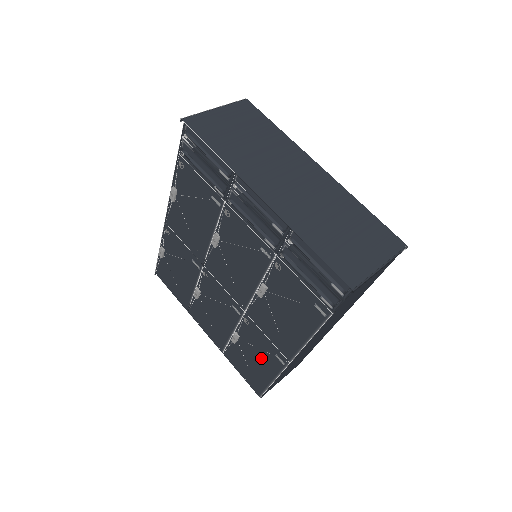
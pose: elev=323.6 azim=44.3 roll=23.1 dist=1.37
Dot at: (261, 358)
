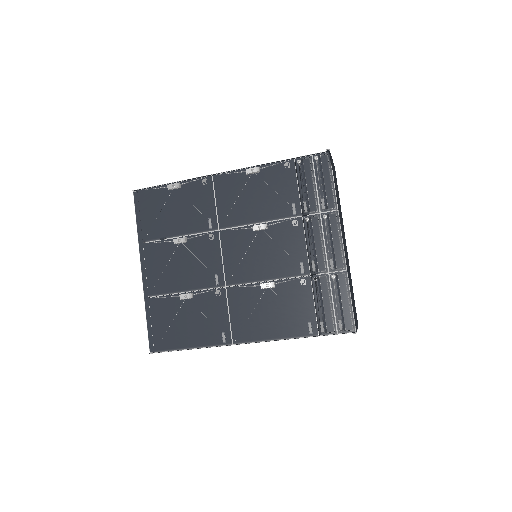
Dot at: (200, 325)
